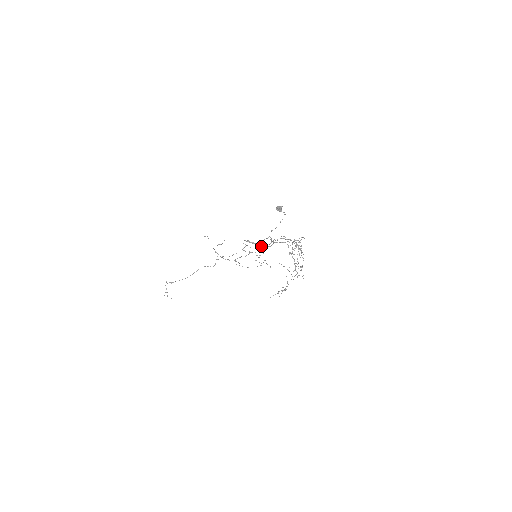
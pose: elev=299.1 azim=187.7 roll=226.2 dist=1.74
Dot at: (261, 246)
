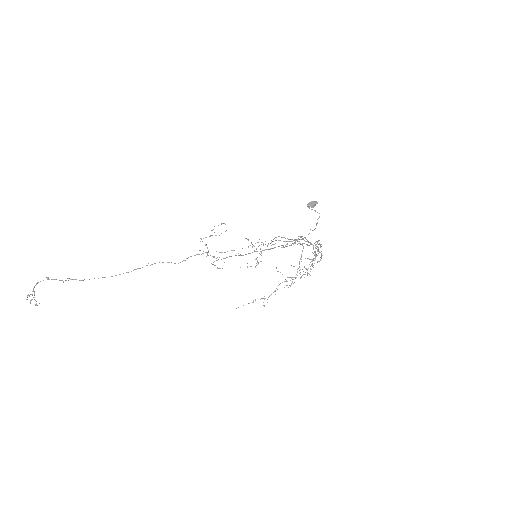
Dot at: (271, 245)
